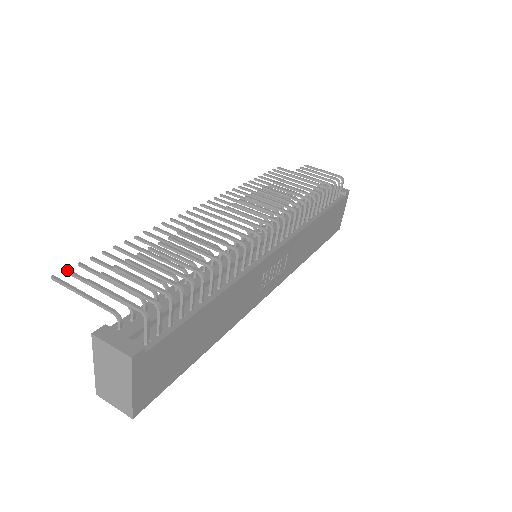
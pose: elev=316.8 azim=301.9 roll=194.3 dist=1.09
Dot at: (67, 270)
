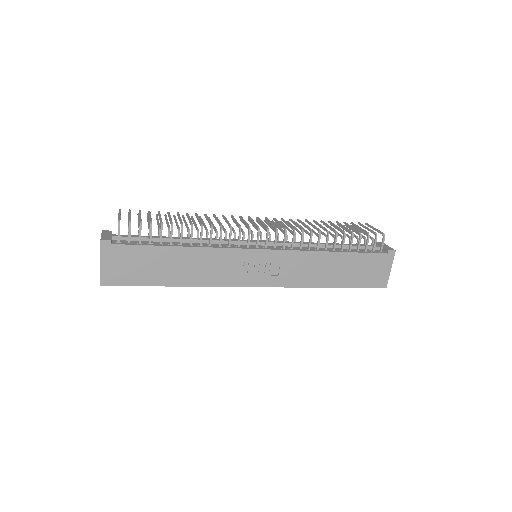
Dot at: occluded
